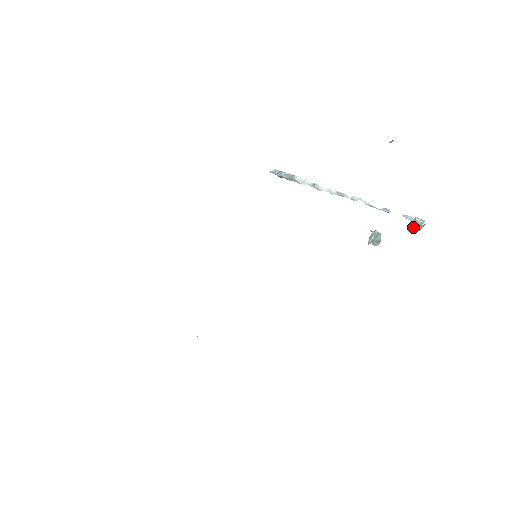
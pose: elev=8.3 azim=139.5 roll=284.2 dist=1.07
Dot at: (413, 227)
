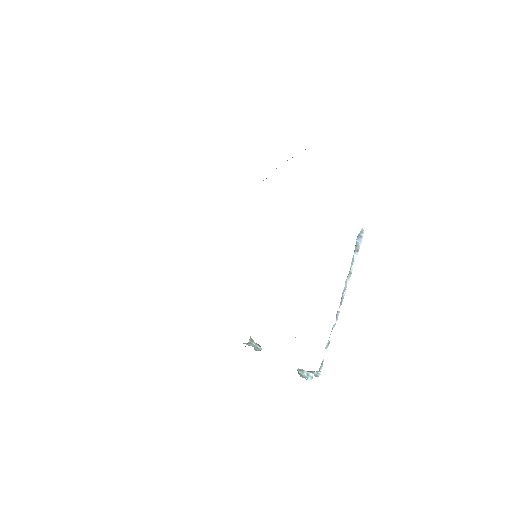
Dot at: (299, 372)
